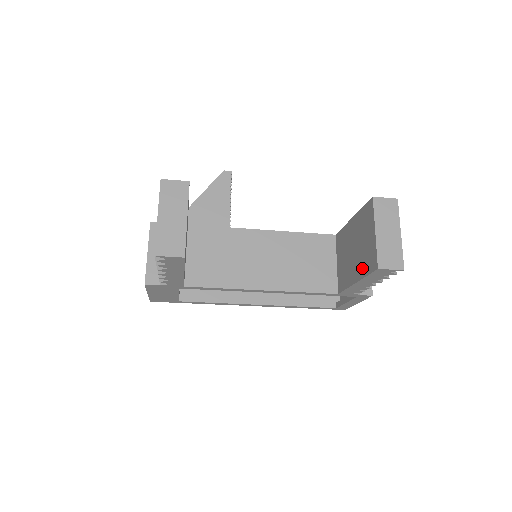
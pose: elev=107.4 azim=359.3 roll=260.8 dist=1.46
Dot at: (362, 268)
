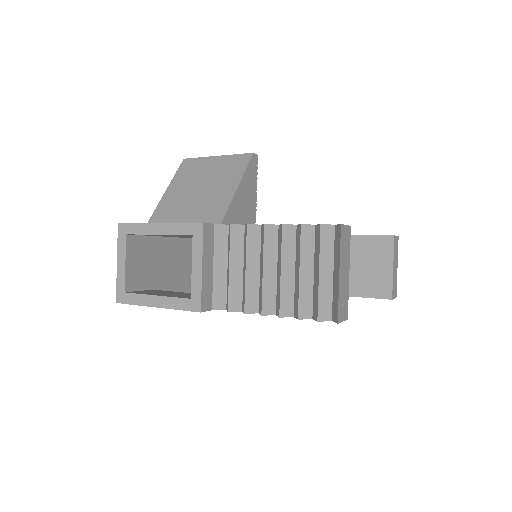
Dot at: (361, 288)
